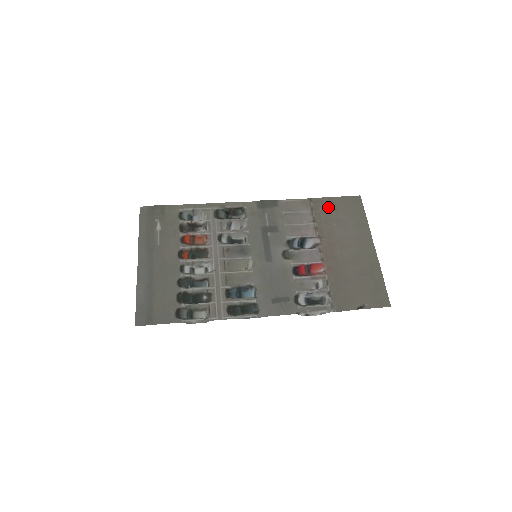
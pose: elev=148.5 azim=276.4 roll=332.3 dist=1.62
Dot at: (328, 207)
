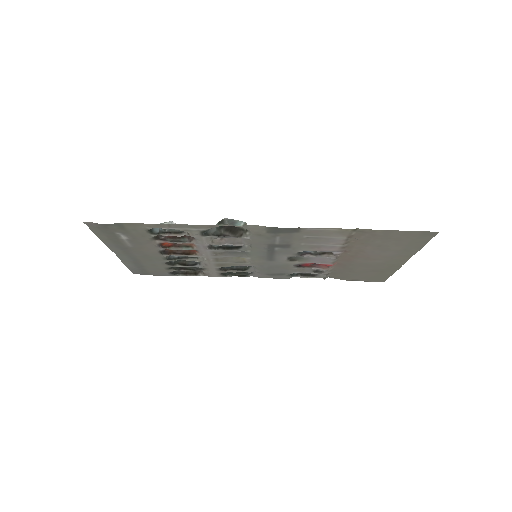
Dot at: (376, 237)
